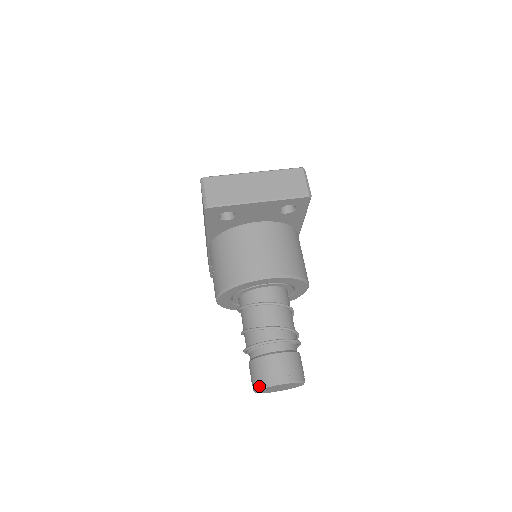
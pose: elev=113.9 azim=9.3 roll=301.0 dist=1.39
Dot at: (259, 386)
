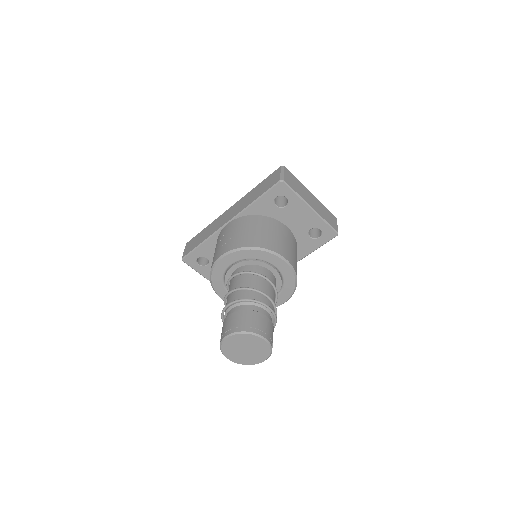
Dot at: (242, 330)
